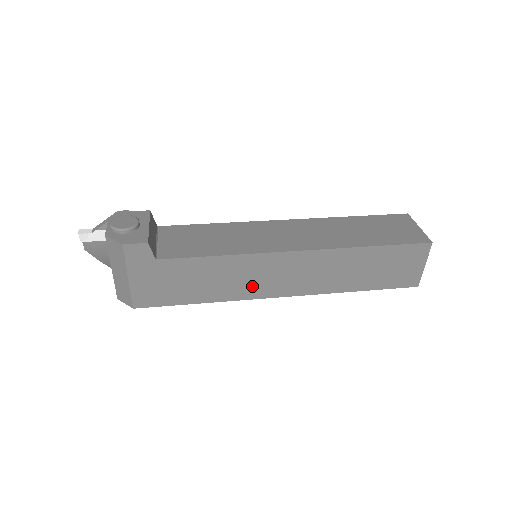
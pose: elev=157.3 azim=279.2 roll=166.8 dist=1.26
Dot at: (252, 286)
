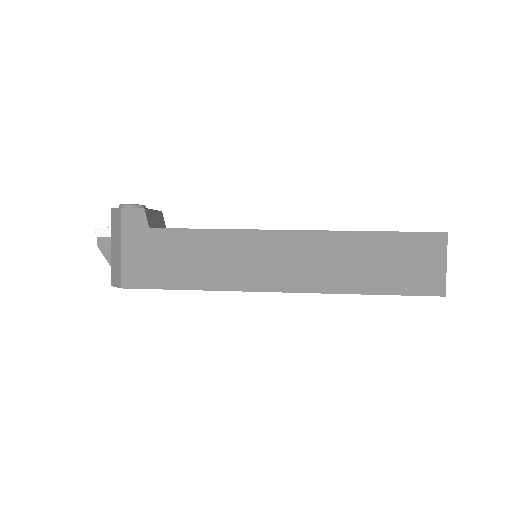
Dot at: (244, 272)
